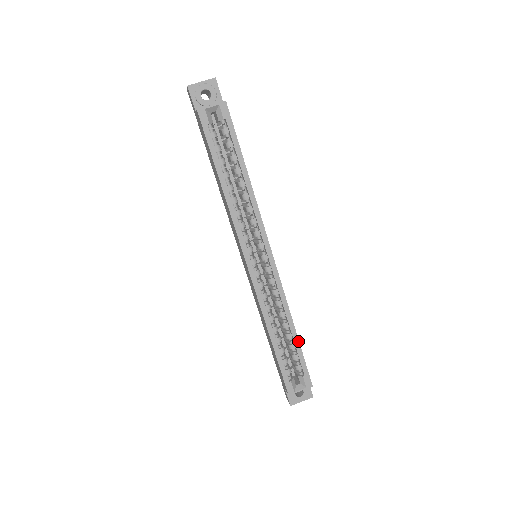
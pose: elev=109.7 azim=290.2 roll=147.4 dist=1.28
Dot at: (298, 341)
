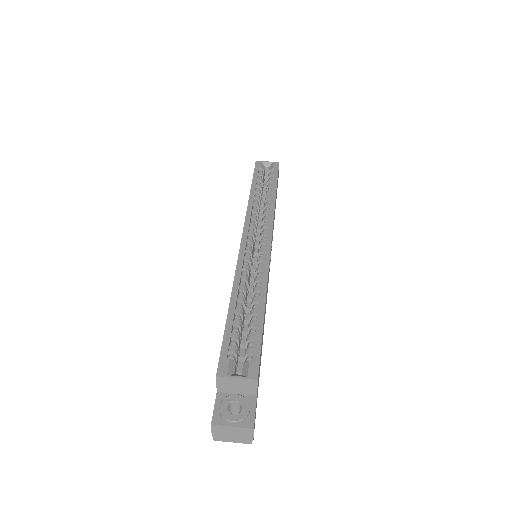
Dot at: (263, 317)
